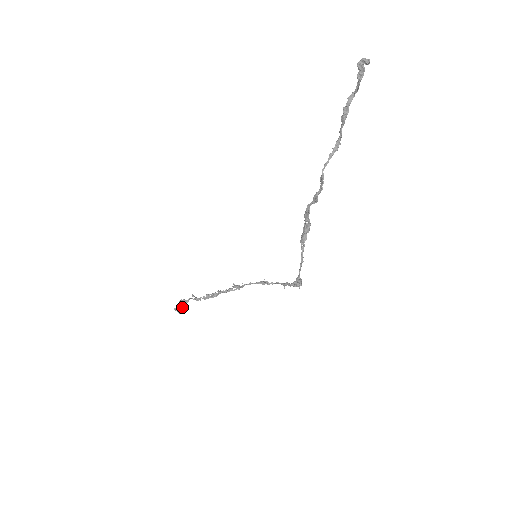
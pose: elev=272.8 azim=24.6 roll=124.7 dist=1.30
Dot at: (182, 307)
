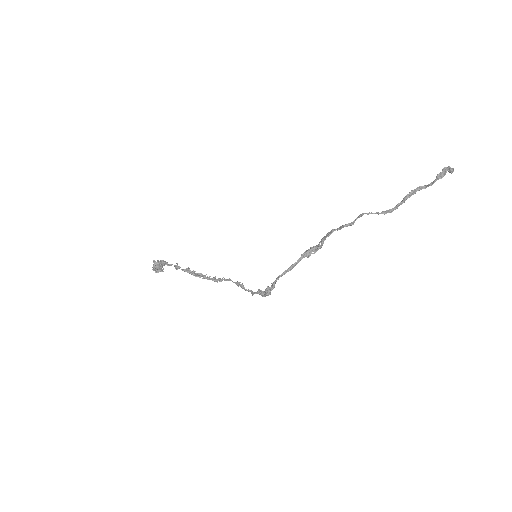
Dot at: (160, 265)
